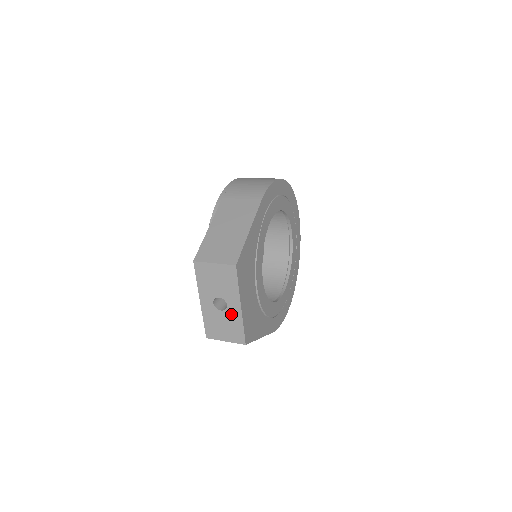
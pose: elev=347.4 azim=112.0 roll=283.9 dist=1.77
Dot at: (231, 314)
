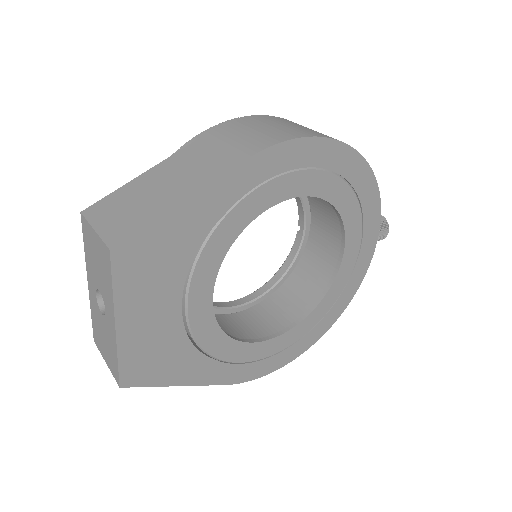
Dot at: (108, 327)
